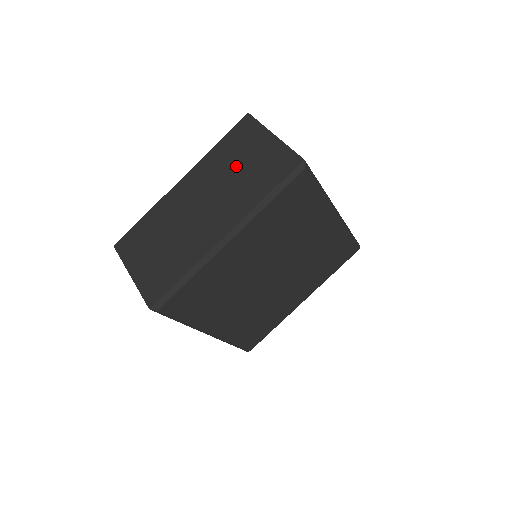
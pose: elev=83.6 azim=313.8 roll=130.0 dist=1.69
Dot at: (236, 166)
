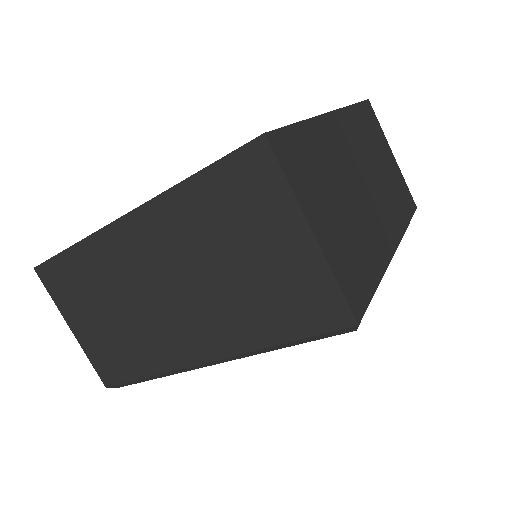
Dot at: (228, 255)
